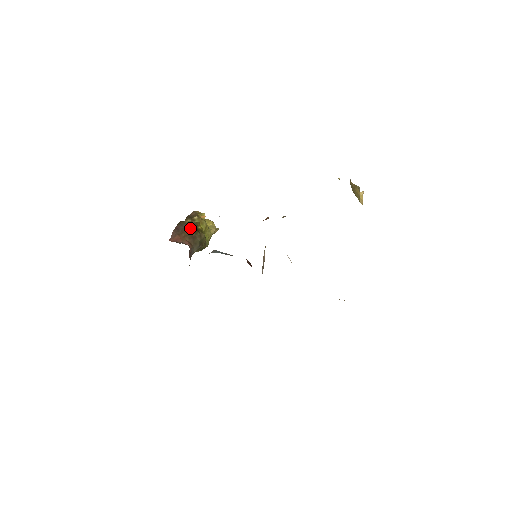
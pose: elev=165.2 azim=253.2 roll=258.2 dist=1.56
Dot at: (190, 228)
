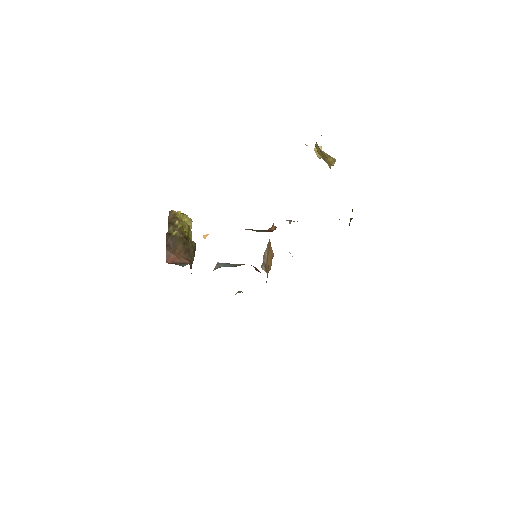
Dot at: (181, 241)
